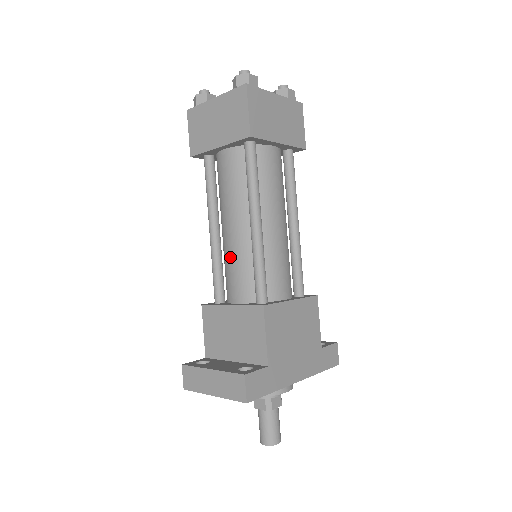
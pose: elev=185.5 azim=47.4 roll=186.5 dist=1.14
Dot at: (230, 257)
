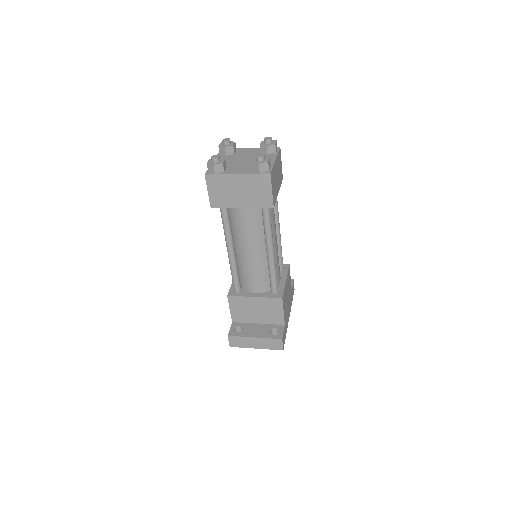
Dot at: (249, 269)
